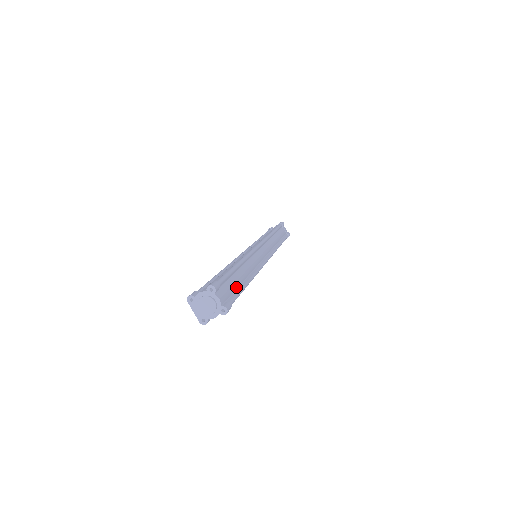
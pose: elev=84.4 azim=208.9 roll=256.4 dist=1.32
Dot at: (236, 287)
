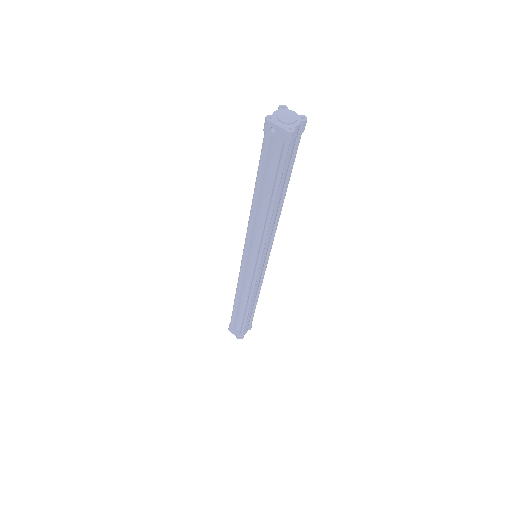
Dot at: occluded
